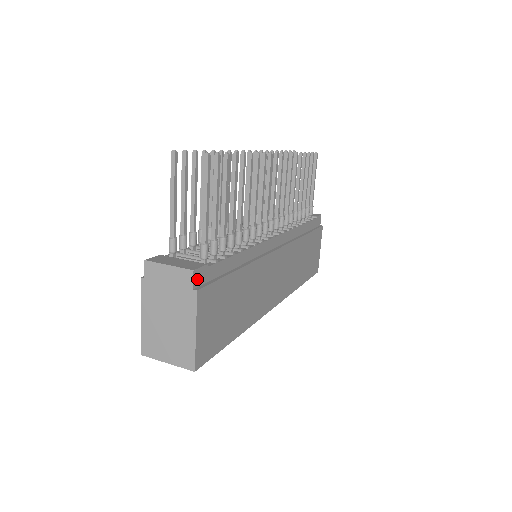
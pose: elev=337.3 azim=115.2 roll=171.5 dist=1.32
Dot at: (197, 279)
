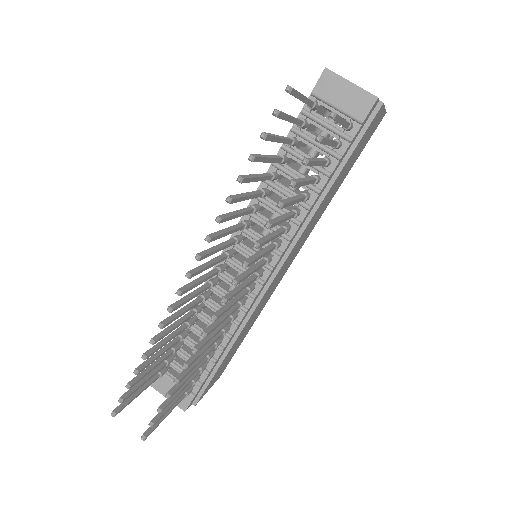
Dot at: (191, 403)
